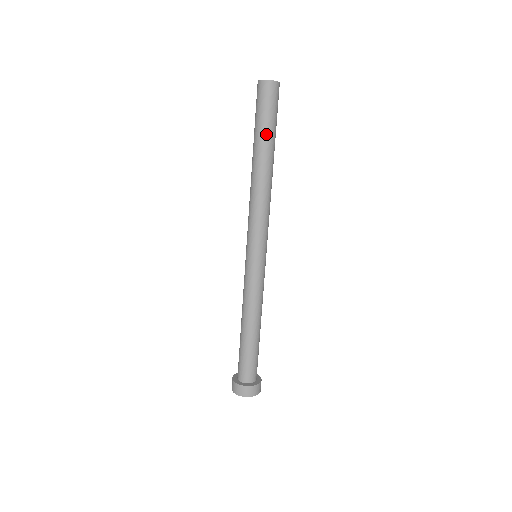
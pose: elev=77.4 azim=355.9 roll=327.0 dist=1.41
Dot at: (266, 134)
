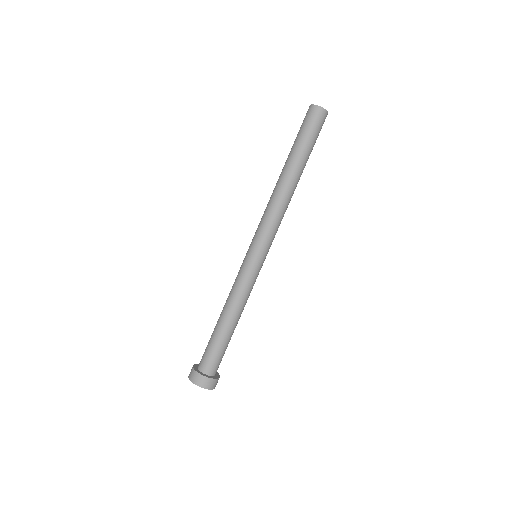
Dot at: (294, 147)
